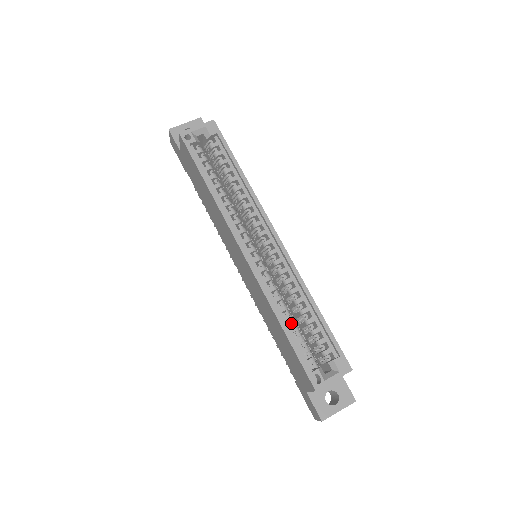
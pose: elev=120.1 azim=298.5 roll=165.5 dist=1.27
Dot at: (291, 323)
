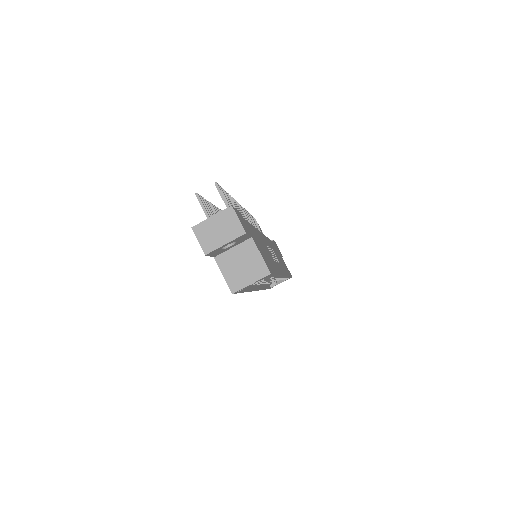
Dot at: occluded
